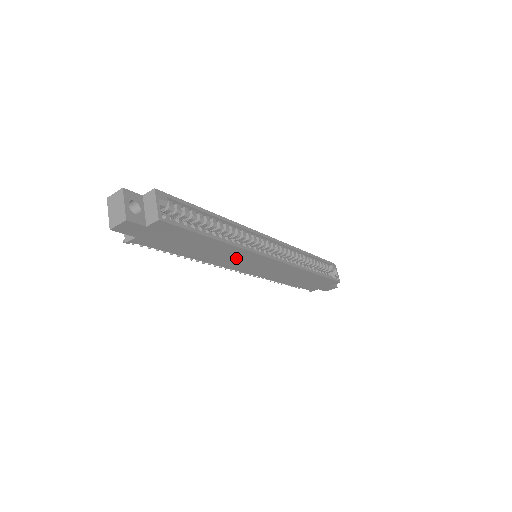
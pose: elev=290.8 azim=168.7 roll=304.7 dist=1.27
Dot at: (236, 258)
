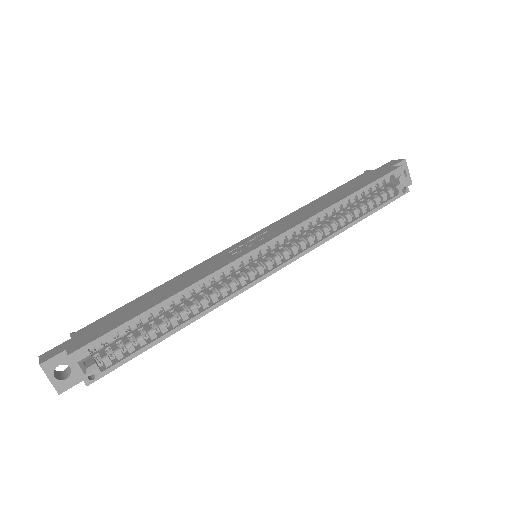
Dot at: occluded
